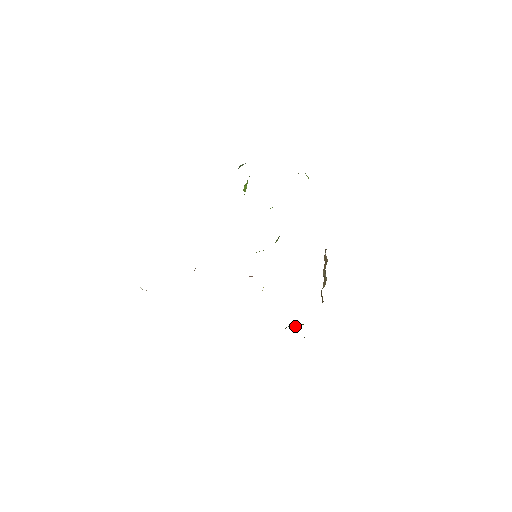
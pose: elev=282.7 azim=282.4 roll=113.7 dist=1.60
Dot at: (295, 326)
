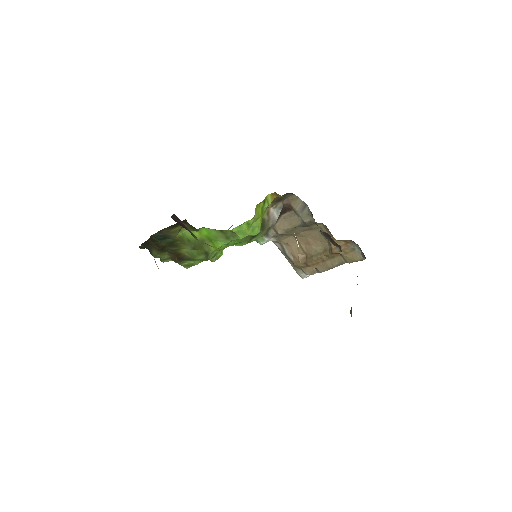
Dot at: occluded
